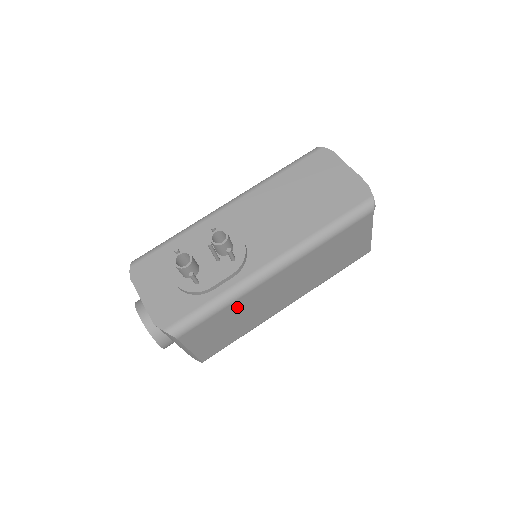
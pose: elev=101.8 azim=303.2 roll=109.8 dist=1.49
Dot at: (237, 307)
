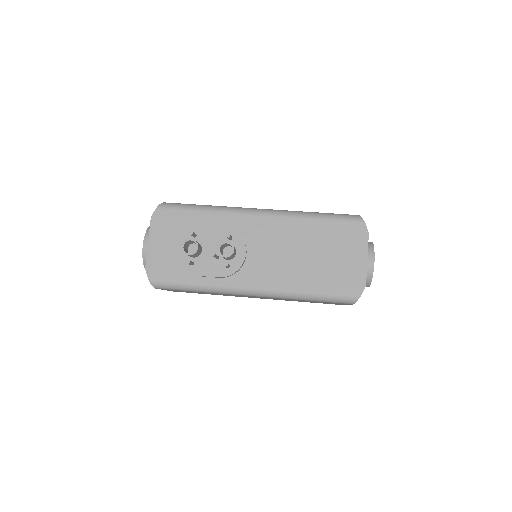
Dot at: occluded
